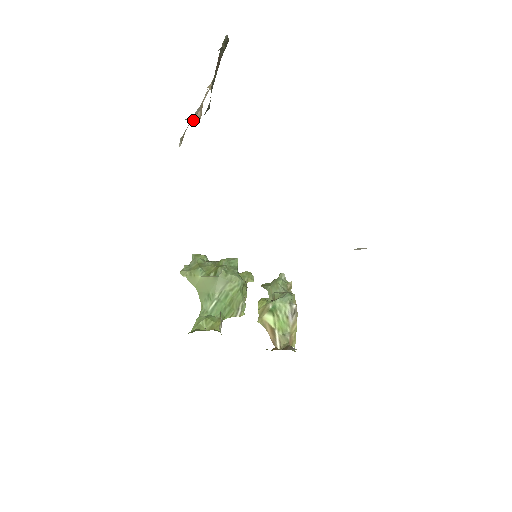
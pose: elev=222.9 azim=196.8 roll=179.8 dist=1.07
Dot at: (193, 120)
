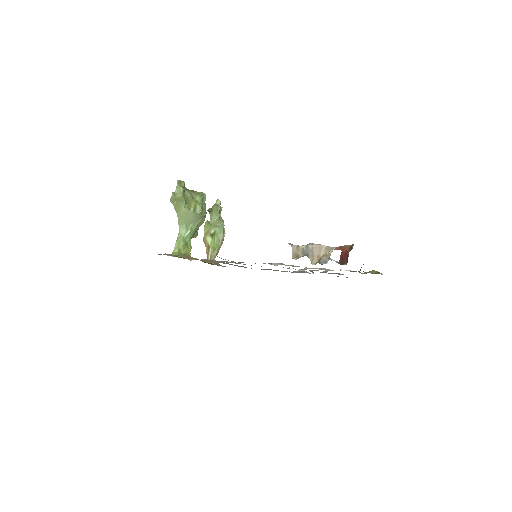
Dot at: (311, 259)
